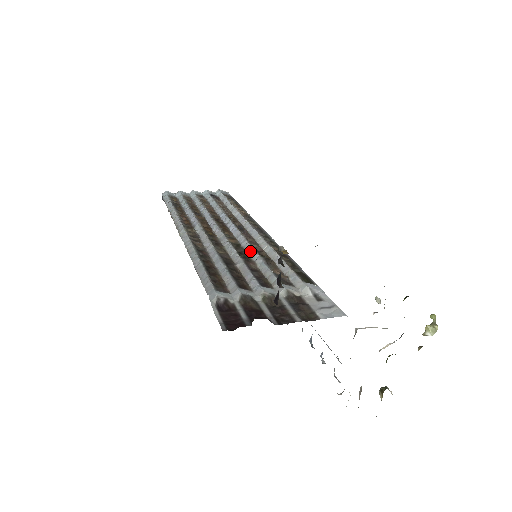
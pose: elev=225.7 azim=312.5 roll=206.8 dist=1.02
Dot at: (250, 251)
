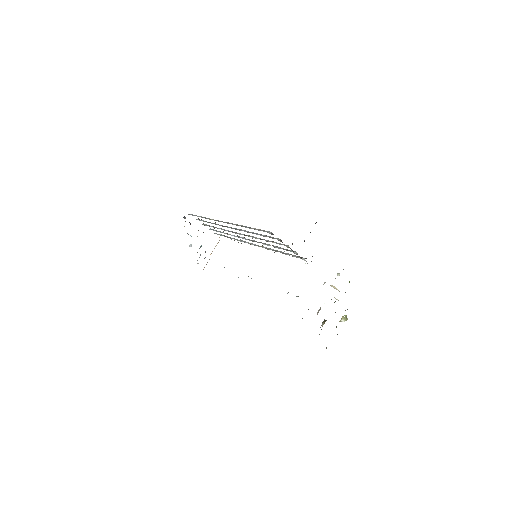
Dot at: (265, 244)
